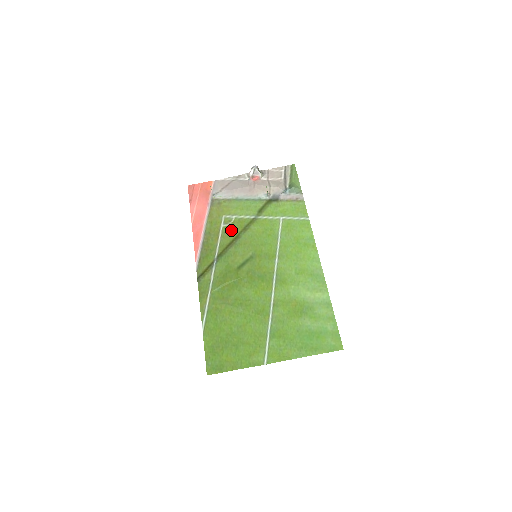
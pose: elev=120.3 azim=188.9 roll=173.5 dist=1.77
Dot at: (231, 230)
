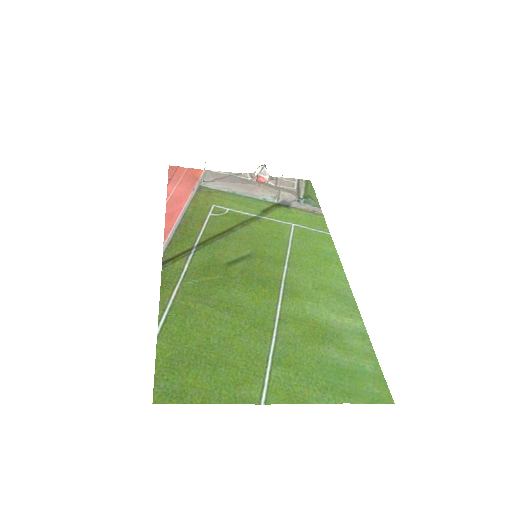
Dot at: (222, 221)
